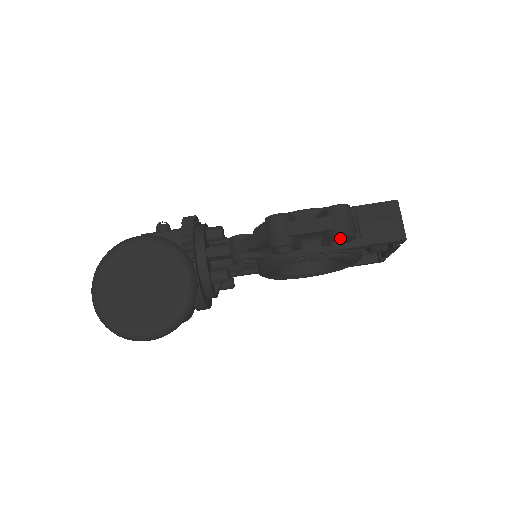
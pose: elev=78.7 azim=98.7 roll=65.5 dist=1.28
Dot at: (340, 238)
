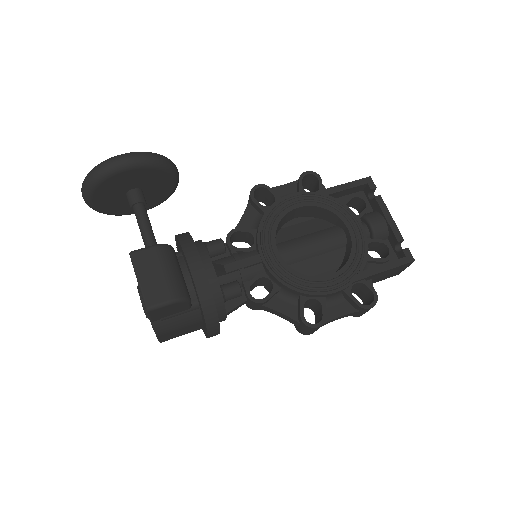
Dot at: occluded
